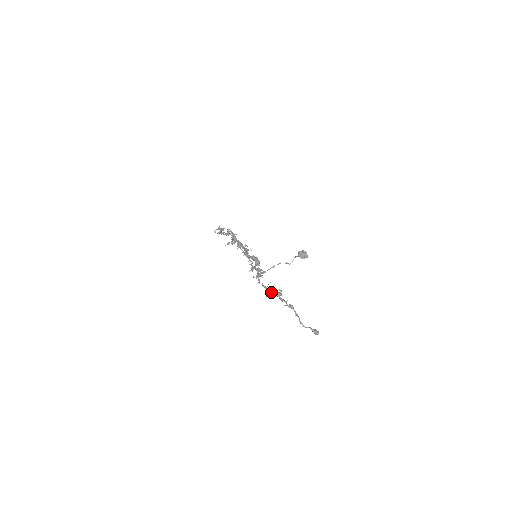
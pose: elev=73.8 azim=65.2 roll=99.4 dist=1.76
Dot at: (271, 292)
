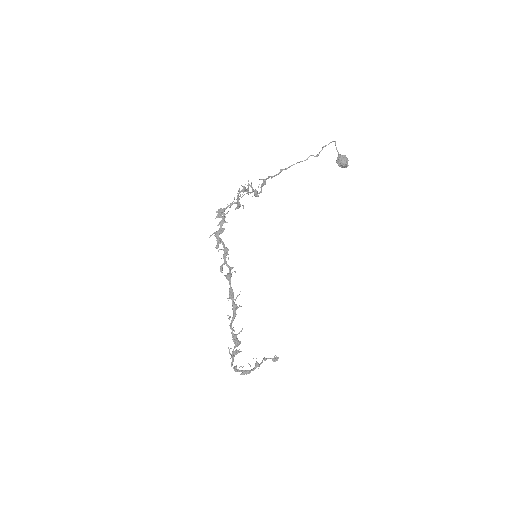
Dot at: (240, 371)
